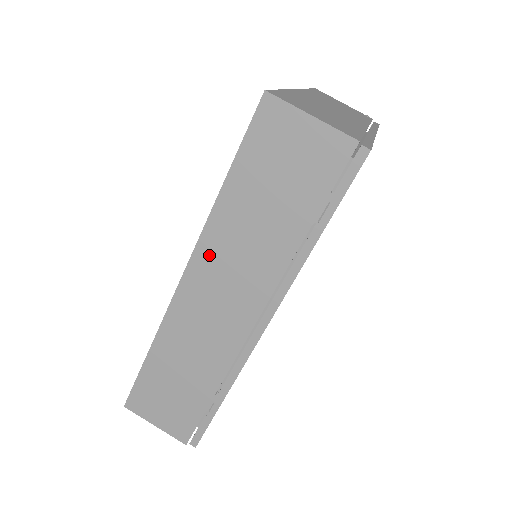
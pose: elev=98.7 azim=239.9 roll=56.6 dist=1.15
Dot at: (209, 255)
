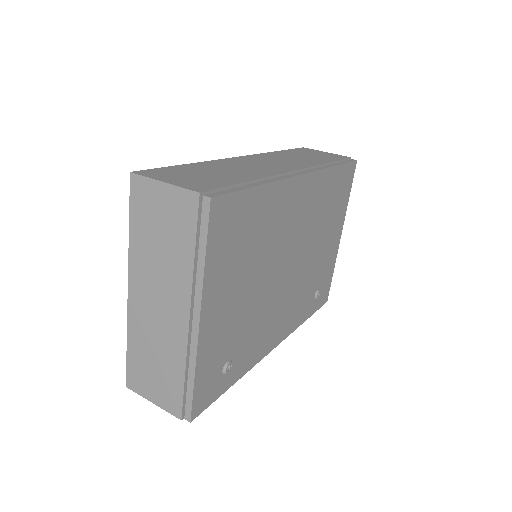
Dot at: (265, 156)
